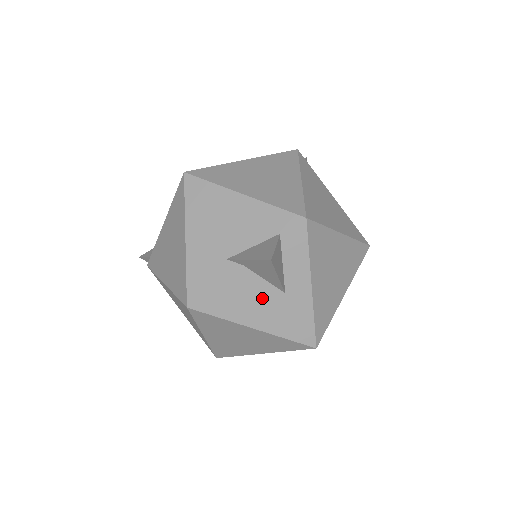
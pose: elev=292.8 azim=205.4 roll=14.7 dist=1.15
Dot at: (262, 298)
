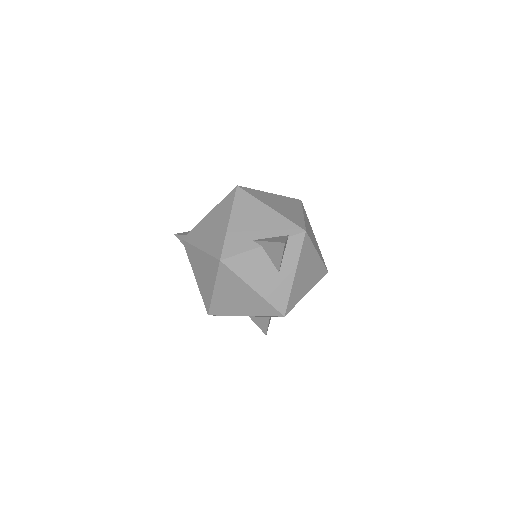
Dot at: (265, 271)
